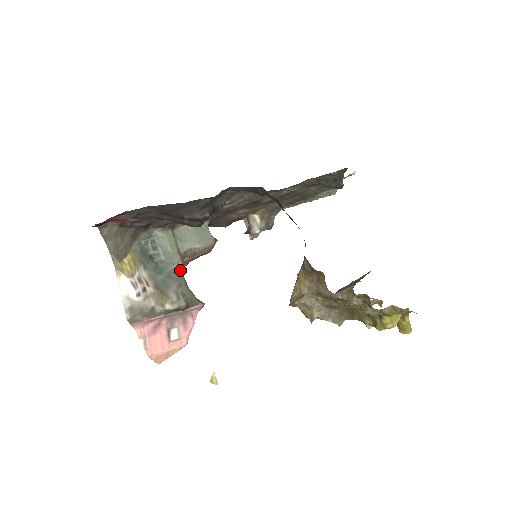
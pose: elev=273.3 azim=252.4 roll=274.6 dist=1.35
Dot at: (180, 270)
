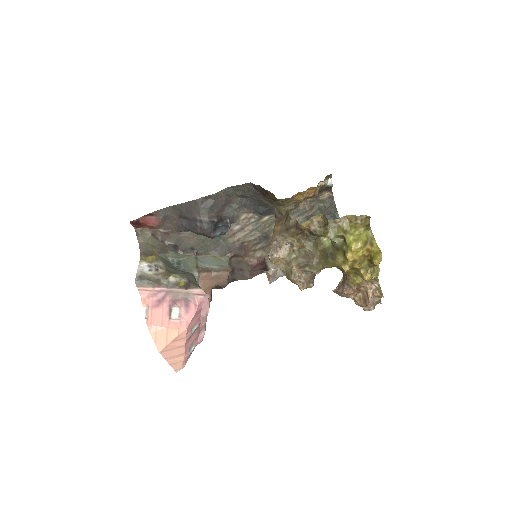
Dot at: (194, 275)
